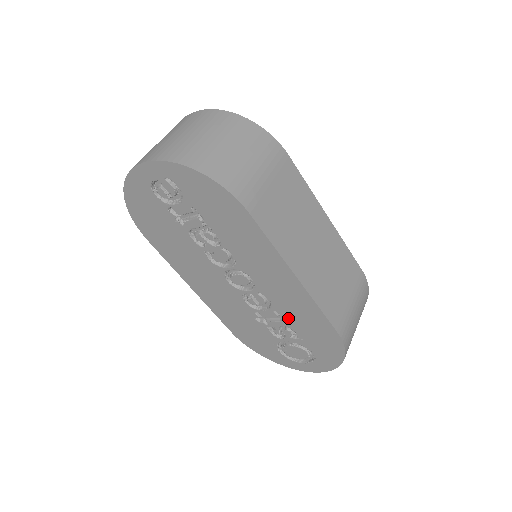
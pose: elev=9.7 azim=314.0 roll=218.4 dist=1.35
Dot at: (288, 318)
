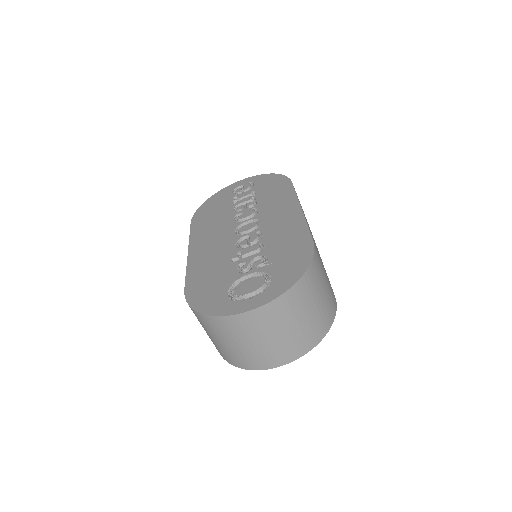
Dot at: (270, 245)
